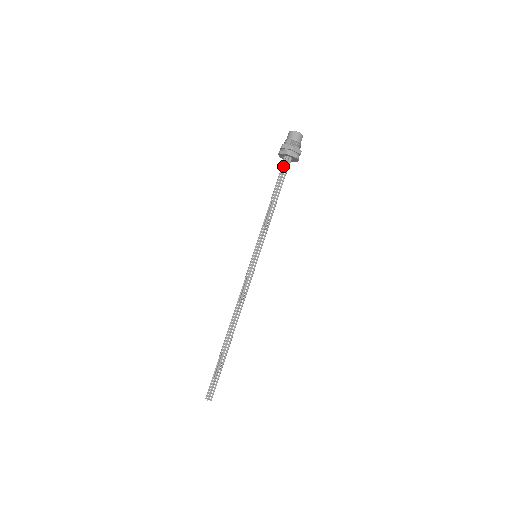
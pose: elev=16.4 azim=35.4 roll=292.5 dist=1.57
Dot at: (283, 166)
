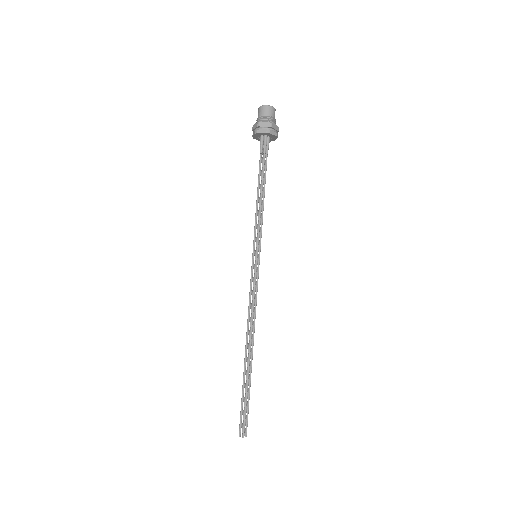
Dot at: occluded
